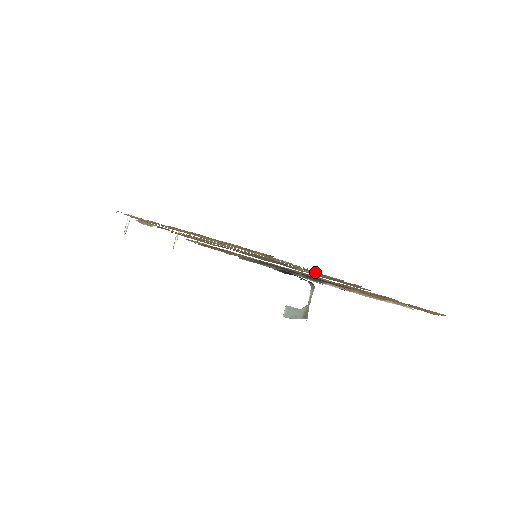
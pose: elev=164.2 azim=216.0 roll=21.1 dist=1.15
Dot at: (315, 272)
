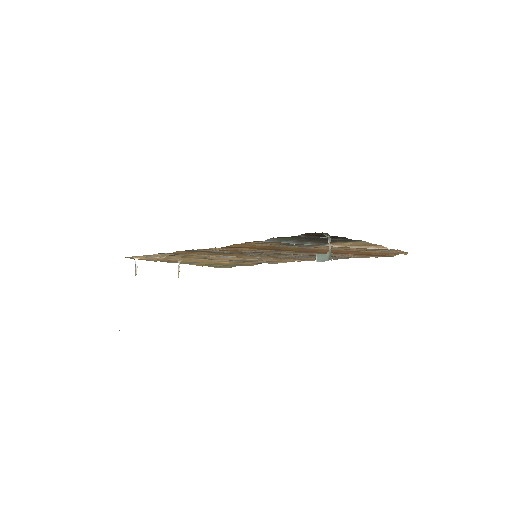
Dot at: (302, 258)
